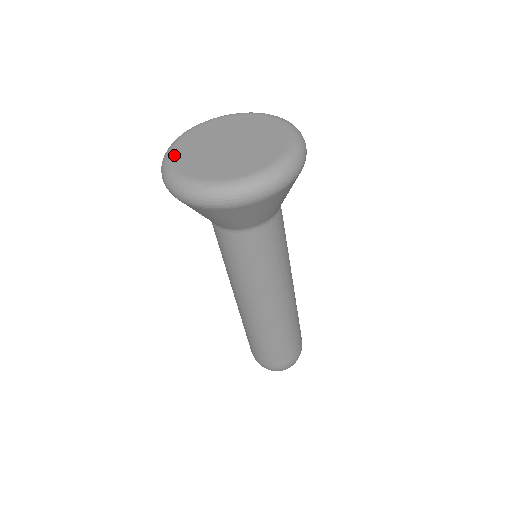
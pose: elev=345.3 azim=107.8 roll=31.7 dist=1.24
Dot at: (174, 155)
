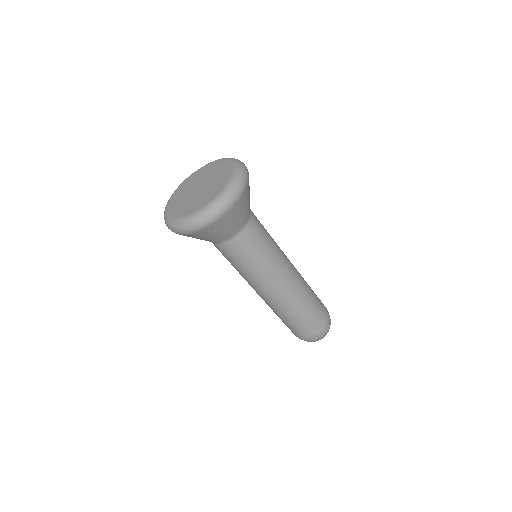
Dot at: (170, 202)
